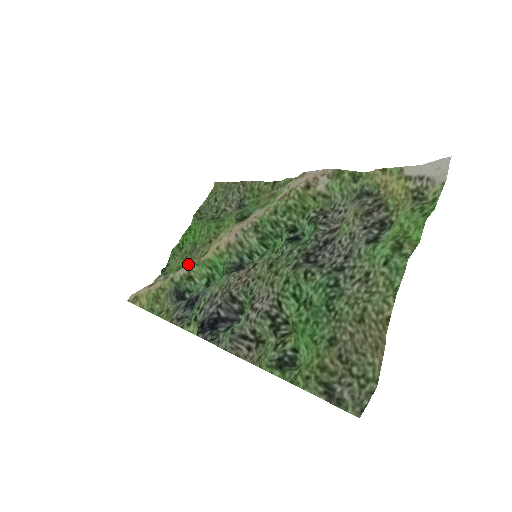
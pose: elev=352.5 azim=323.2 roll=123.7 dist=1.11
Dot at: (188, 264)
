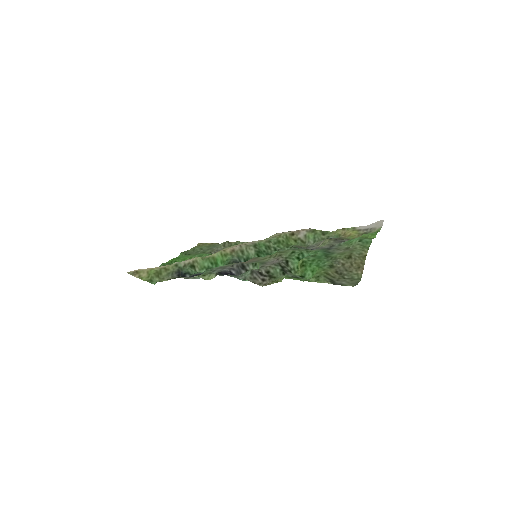
Dot at: (195, 257)
